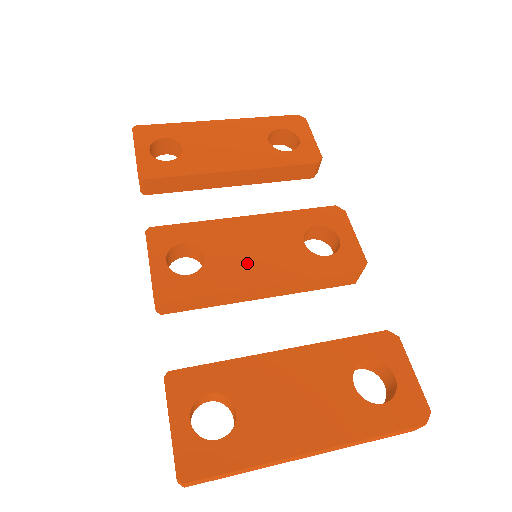
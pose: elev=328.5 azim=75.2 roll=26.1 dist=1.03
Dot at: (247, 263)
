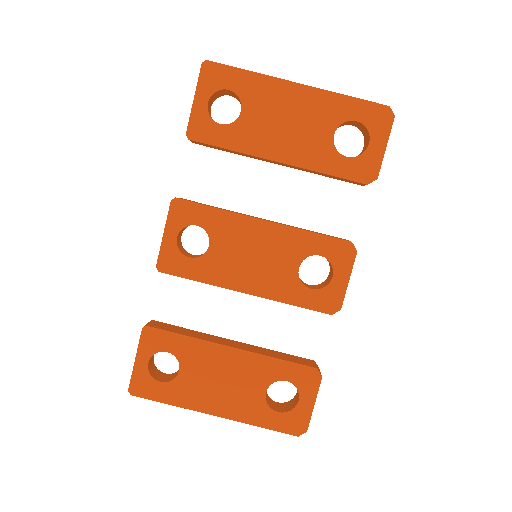
Dot at: (240, 267)
